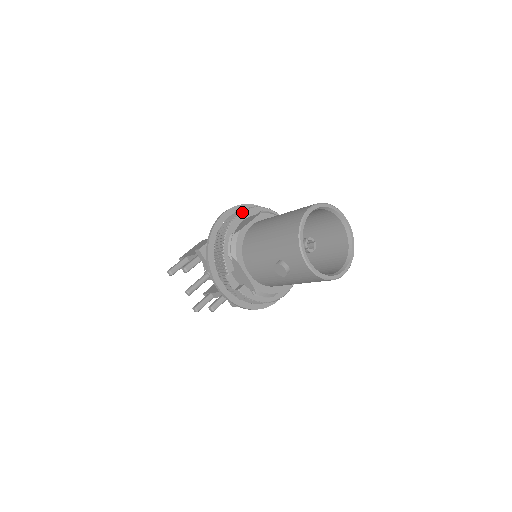
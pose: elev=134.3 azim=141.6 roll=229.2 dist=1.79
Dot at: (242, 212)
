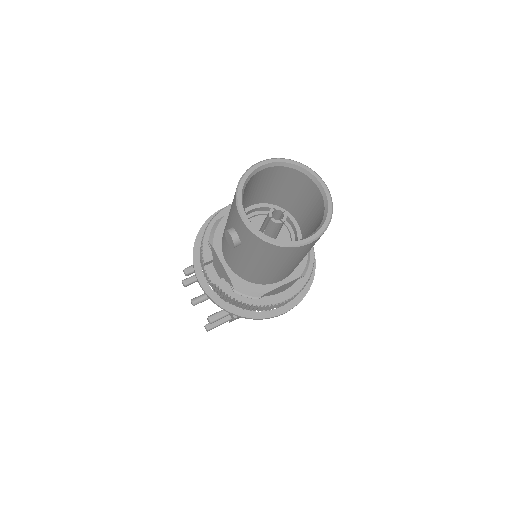
Dot at: occluded
